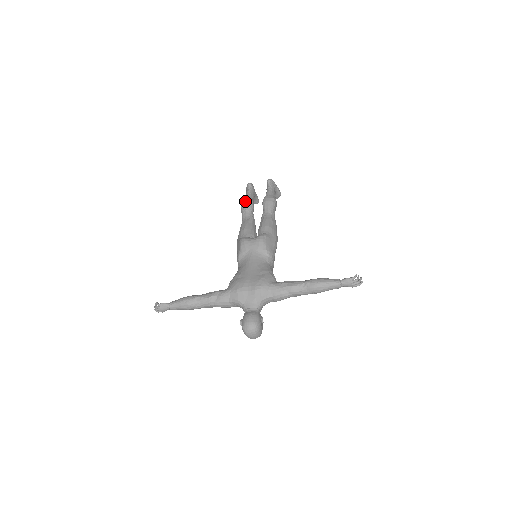
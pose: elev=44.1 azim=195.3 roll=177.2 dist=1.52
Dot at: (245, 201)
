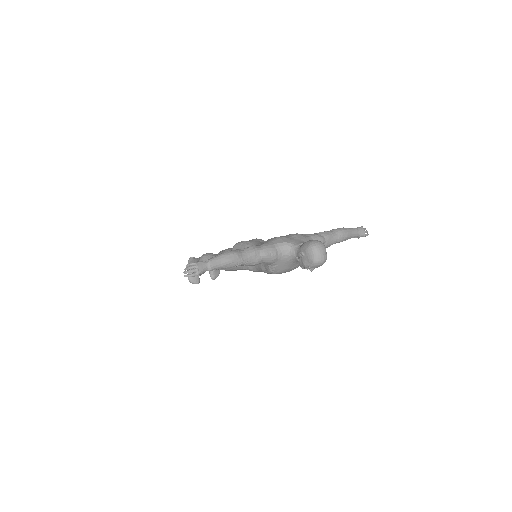
Dot at: (203, 254)
